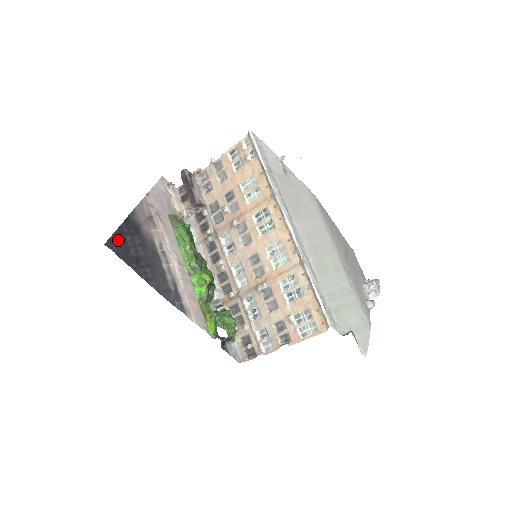
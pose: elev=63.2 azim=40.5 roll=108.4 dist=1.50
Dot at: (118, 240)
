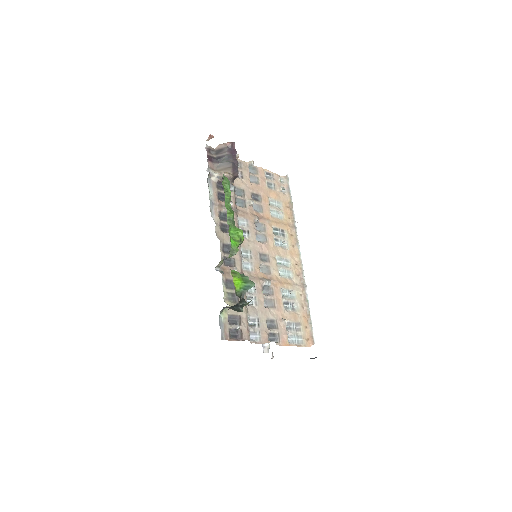
Dot at: occluded
